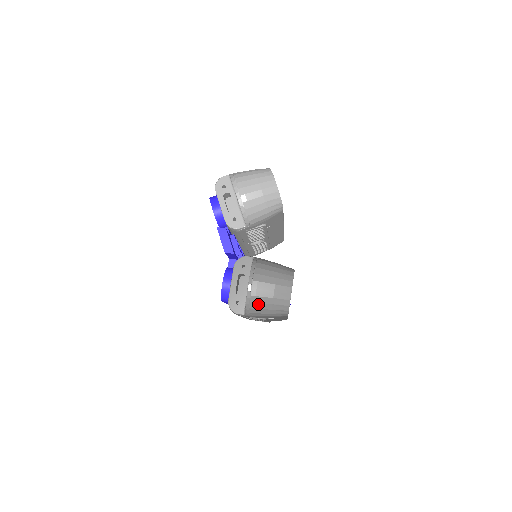
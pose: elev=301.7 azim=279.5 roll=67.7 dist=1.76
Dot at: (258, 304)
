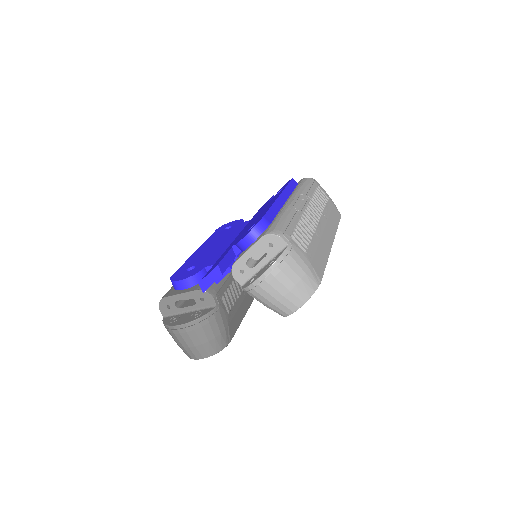
Dot at: (172, 335)
